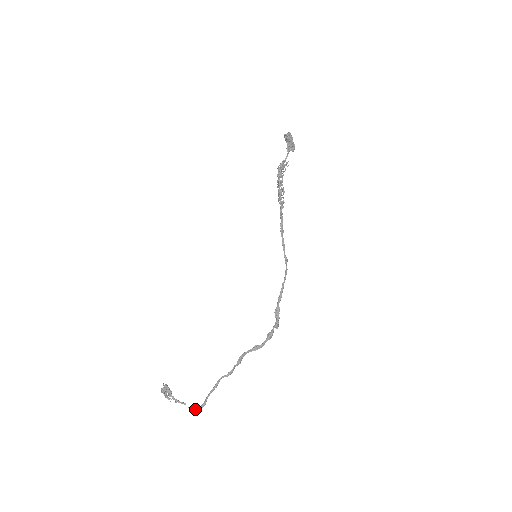
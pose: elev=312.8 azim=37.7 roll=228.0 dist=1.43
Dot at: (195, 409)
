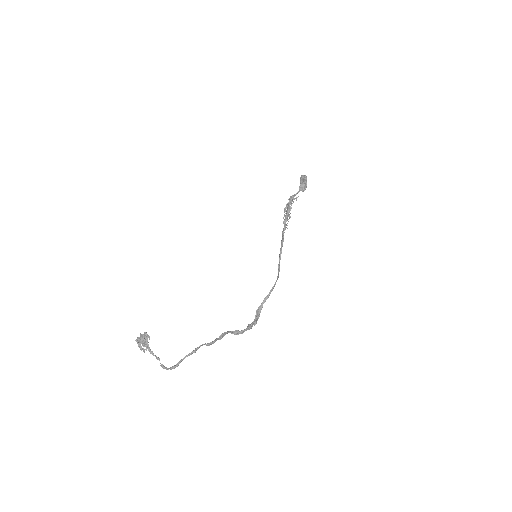
Dot at: occluded
